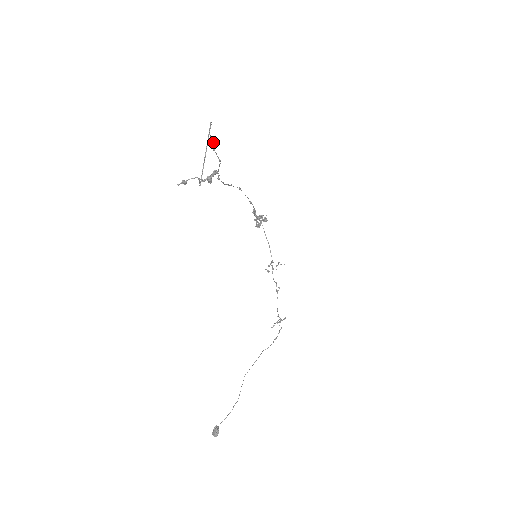
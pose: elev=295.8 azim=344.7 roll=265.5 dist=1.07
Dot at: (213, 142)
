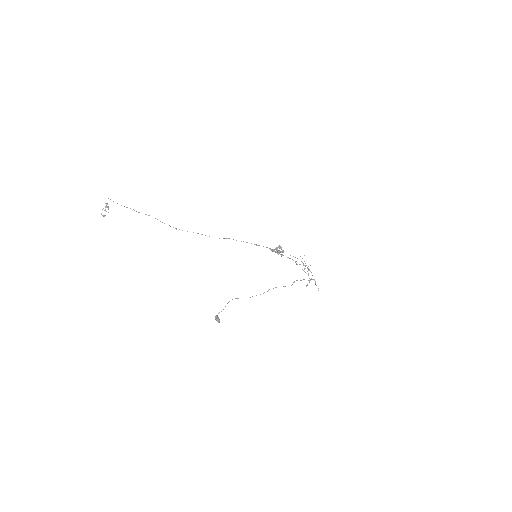
Dot at: occluded
